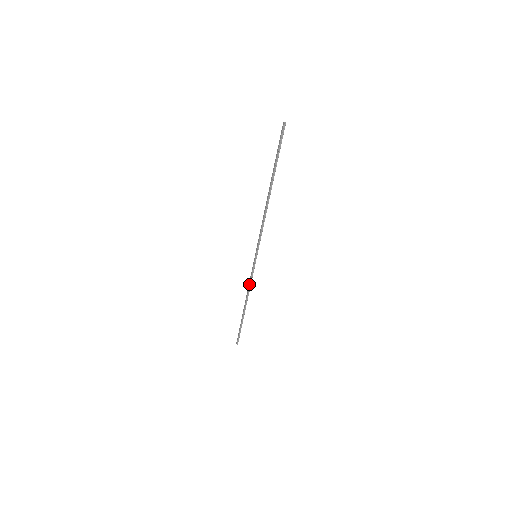
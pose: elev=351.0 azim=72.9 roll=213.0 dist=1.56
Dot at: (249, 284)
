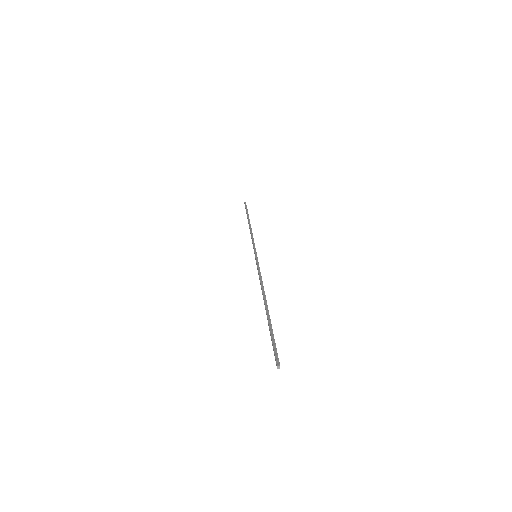
Dot at: (251, 238)
